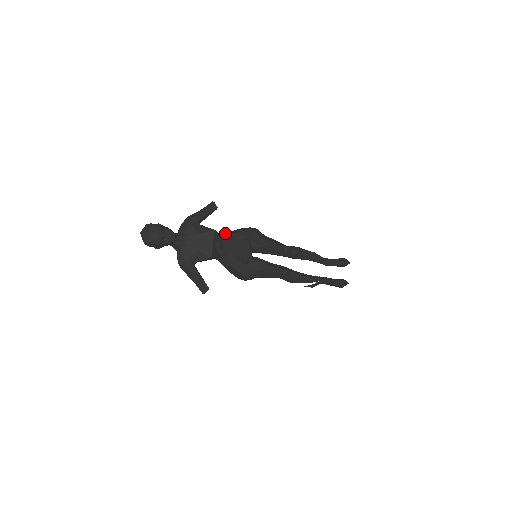
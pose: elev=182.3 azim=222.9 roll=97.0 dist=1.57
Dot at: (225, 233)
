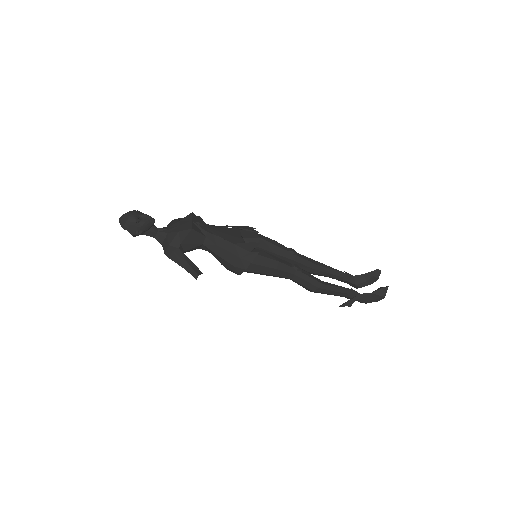
Dot at: occluded
